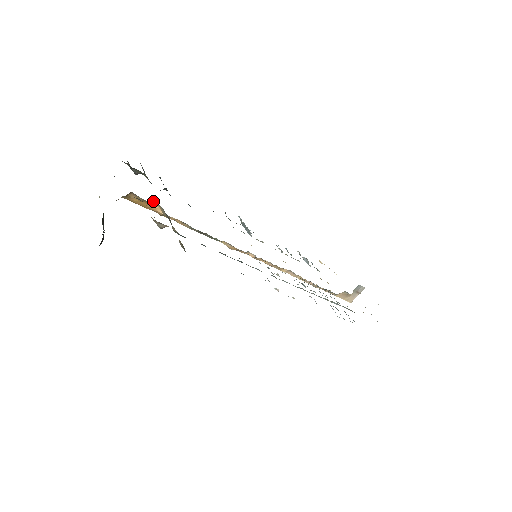
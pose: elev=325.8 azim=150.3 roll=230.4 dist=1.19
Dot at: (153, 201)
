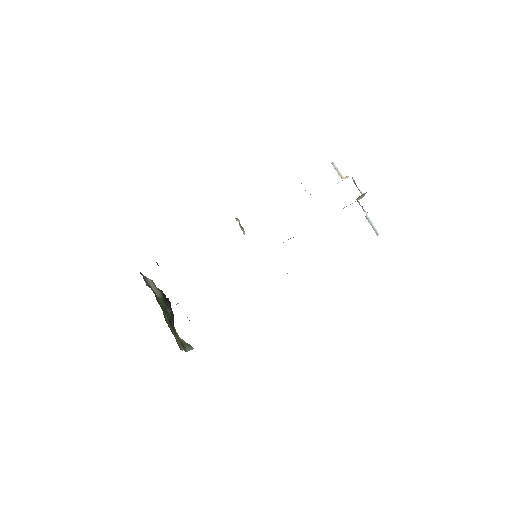
Dot at: (177, 303)
